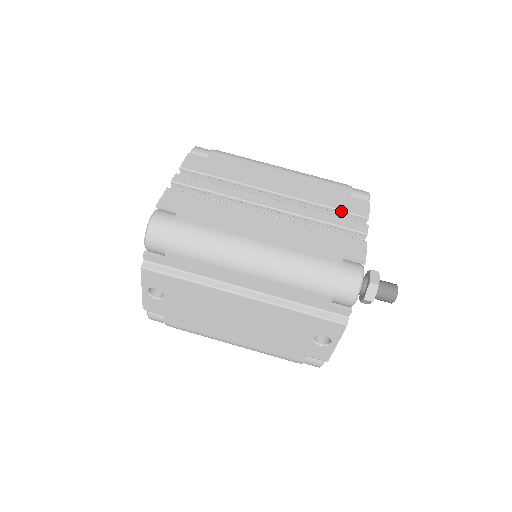
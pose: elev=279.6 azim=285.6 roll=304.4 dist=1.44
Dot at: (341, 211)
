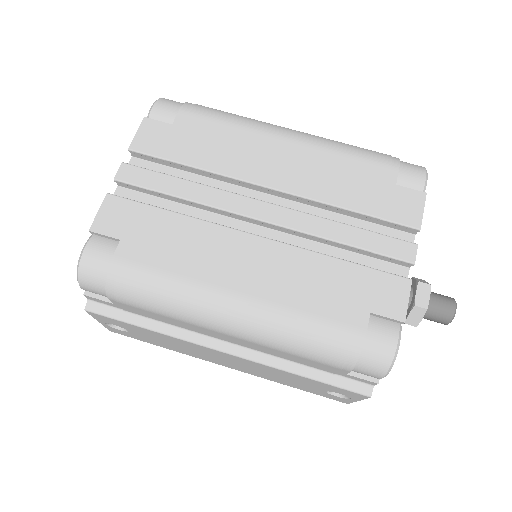
Dot at: (376, 218)
